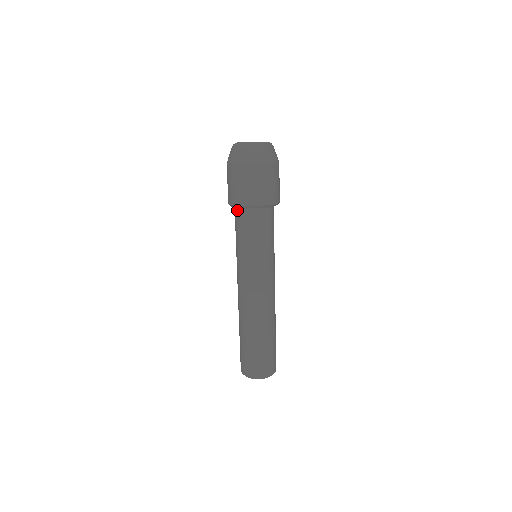
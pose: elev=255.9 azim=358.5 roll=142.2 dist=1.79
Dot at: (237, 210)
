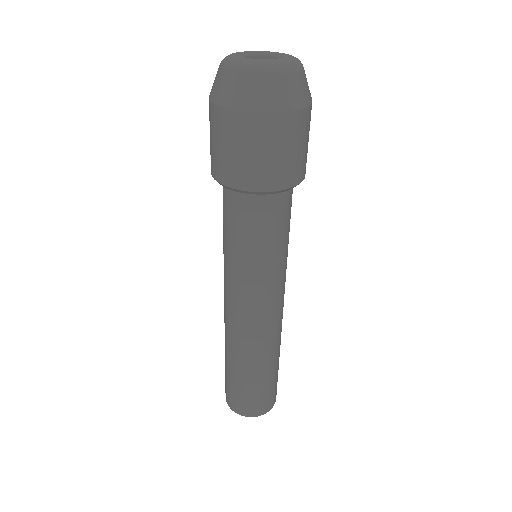
Dot at: (232, 192)
